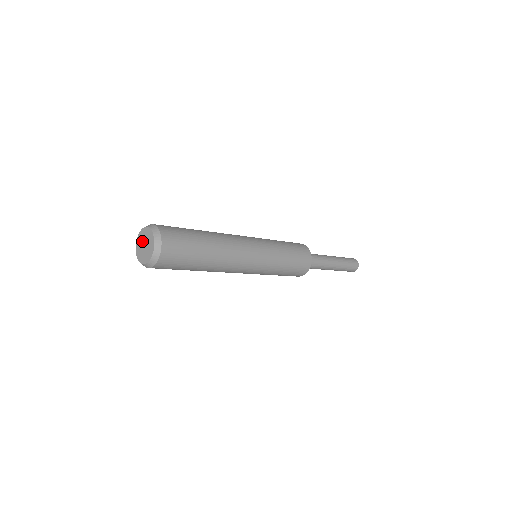
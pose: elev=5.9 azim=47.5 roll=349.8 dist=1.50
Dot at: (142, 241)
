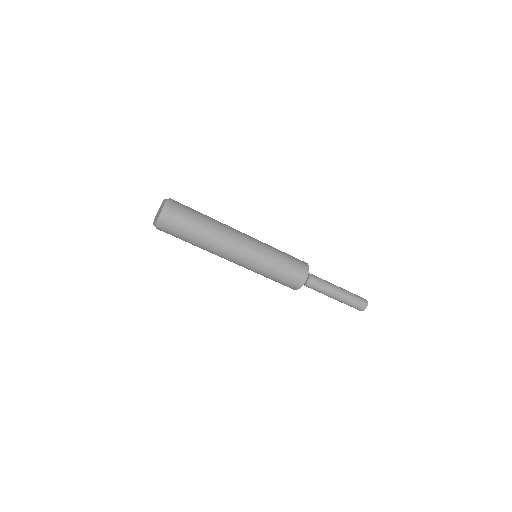
Dot at: occluded
